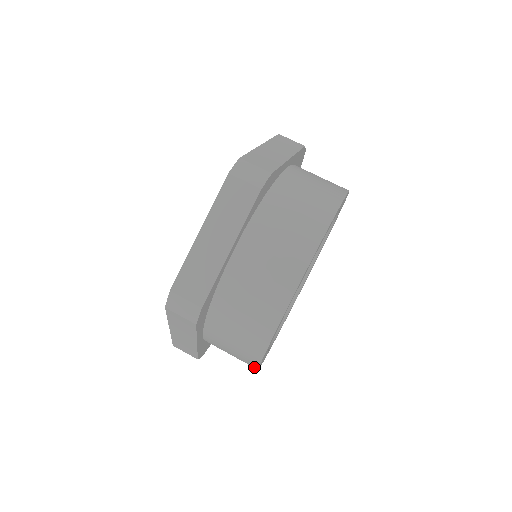
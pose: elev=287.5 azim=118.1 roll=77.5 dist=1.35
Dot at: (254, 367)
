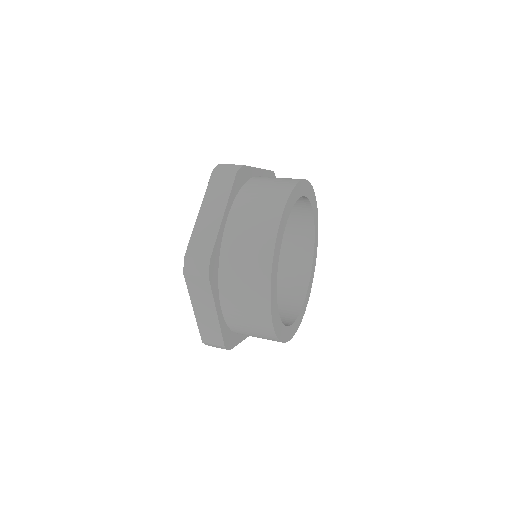
Dot at: (272, 241)
